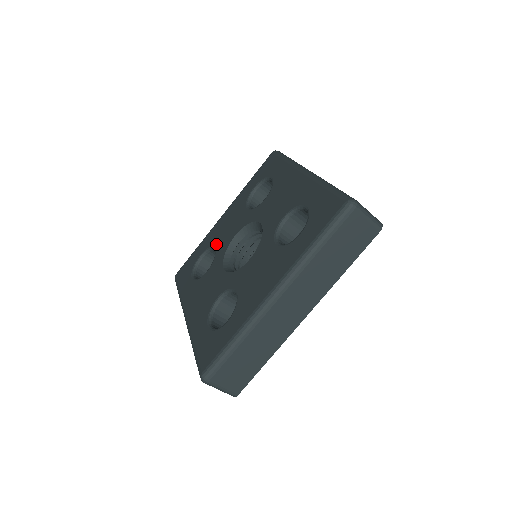
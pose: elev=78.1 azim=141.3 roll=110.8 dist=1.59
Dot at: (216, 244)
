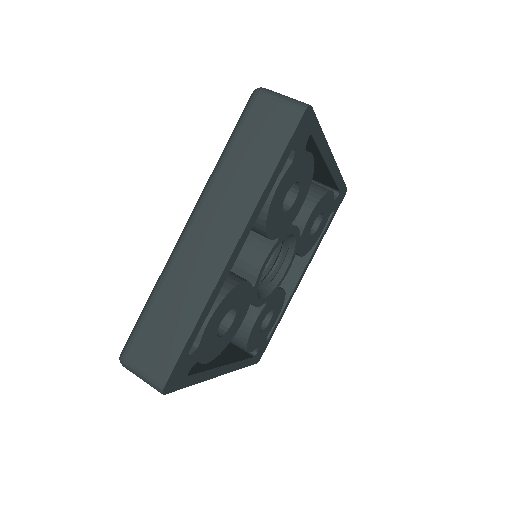
Dot at: occluded
